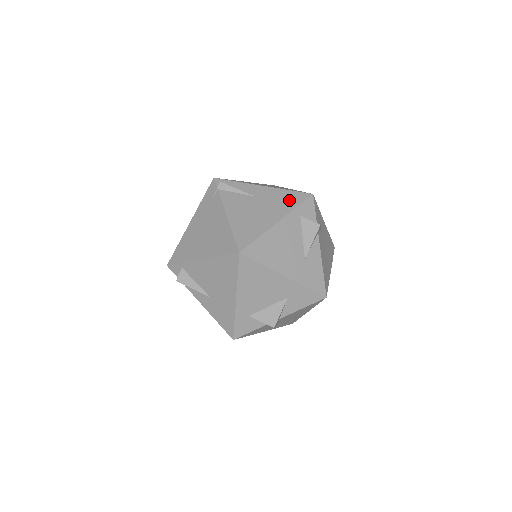
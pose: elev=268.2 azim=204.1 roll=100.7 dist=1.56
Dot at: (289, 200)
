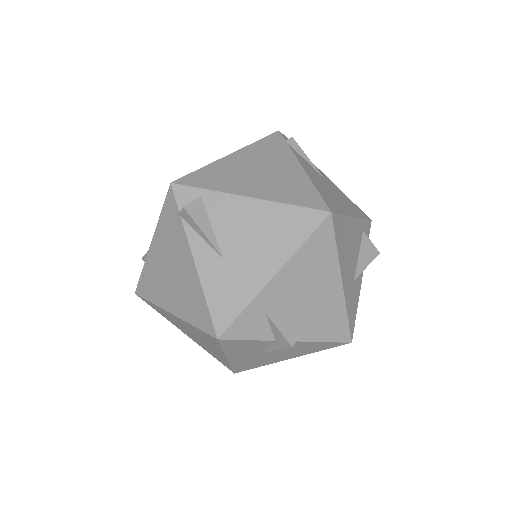
Dot at: (355, 207)
